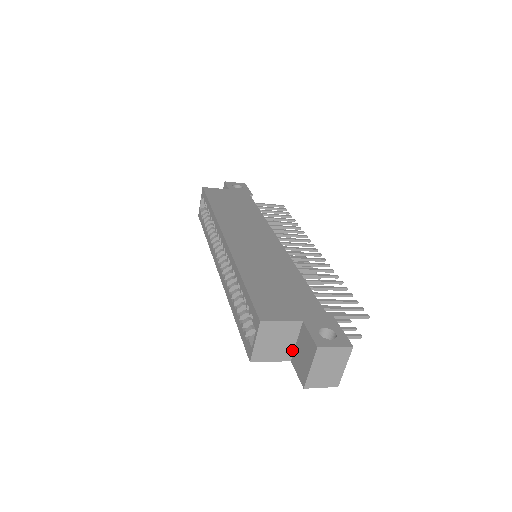
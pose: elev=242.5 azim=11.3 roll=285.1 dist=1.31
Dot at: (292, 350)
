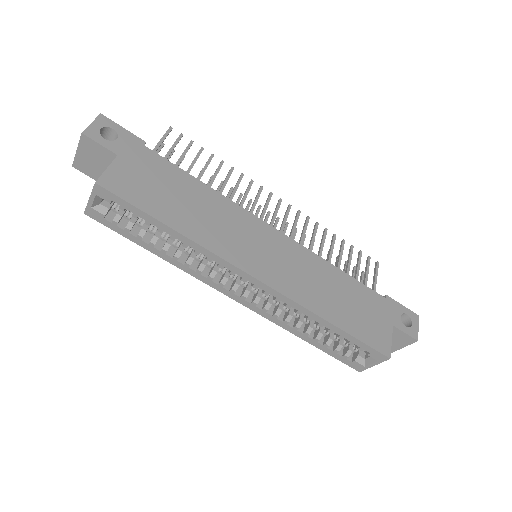
Dot at: occluded
